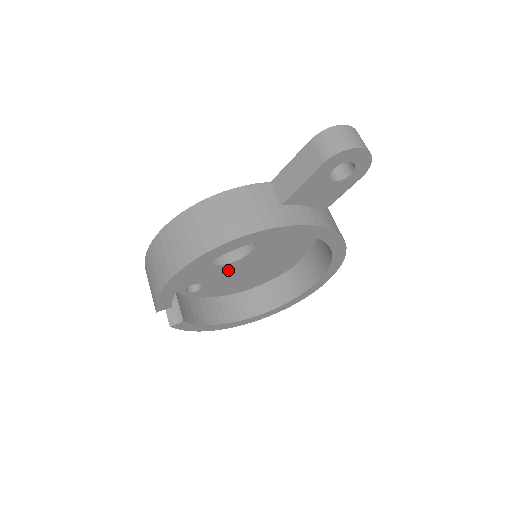
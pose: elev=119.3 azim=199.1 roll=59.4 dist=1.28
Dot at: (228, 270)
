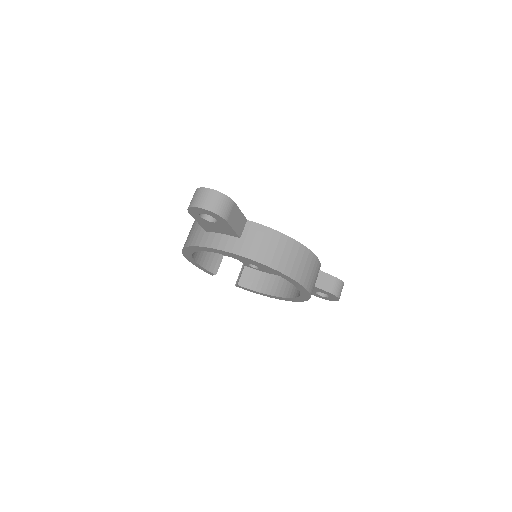
Dot at: occluded
